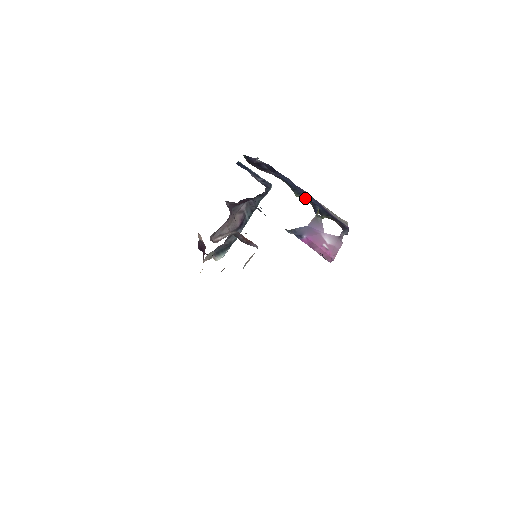
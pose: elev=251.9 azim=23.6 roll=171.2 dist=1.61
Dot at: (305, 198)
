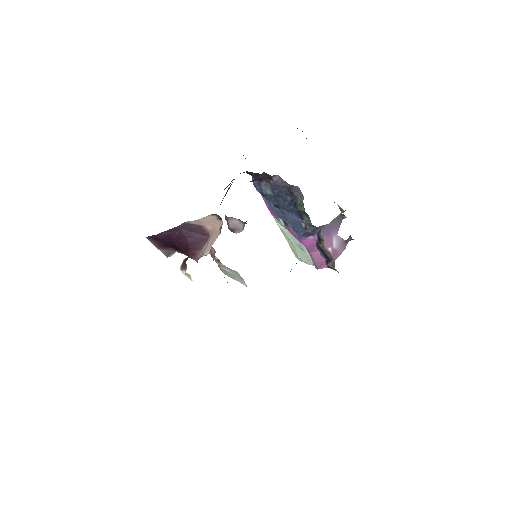
Dot at: occluded
